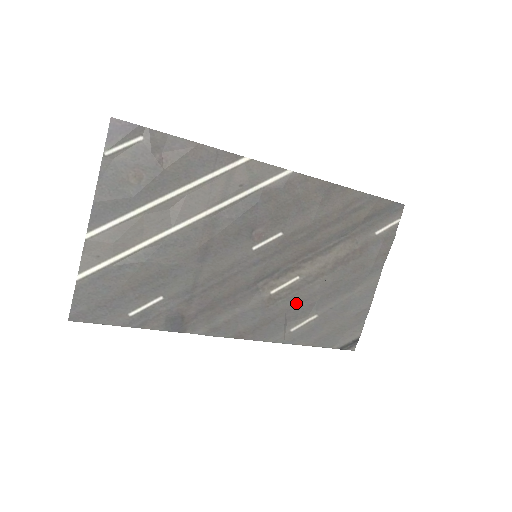
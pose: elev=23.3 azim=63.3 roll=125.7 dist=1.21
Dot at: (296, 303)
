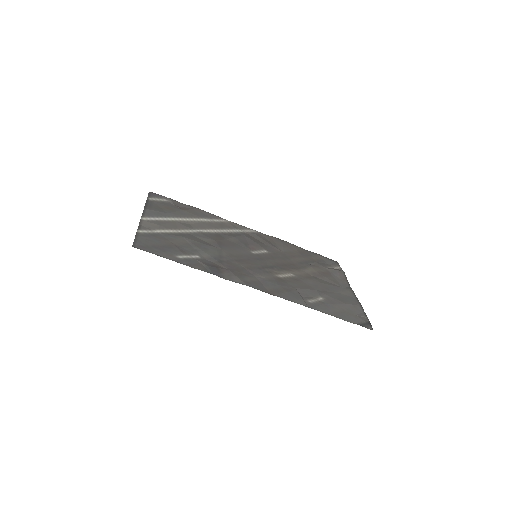
Dot at: (301, 287)
